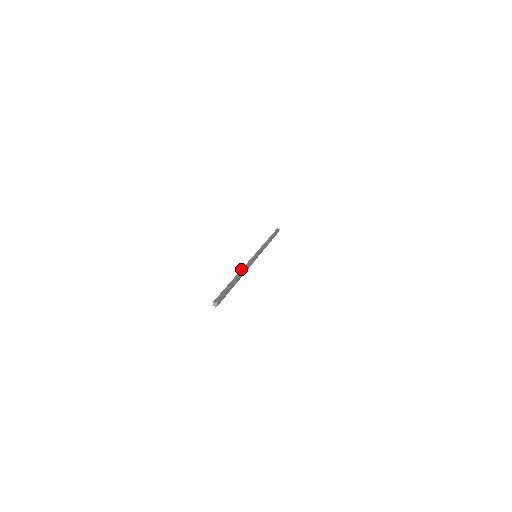
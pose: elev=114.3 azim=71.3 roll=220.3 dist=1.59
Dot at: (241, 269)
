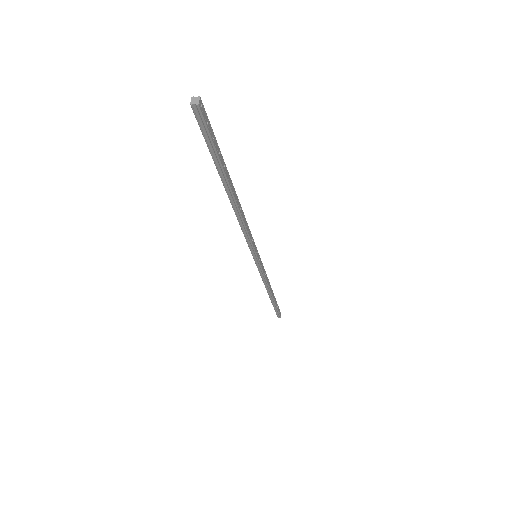
Dot at: occluded
